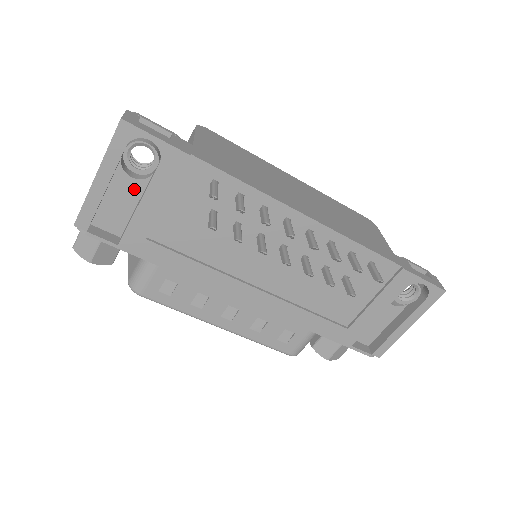
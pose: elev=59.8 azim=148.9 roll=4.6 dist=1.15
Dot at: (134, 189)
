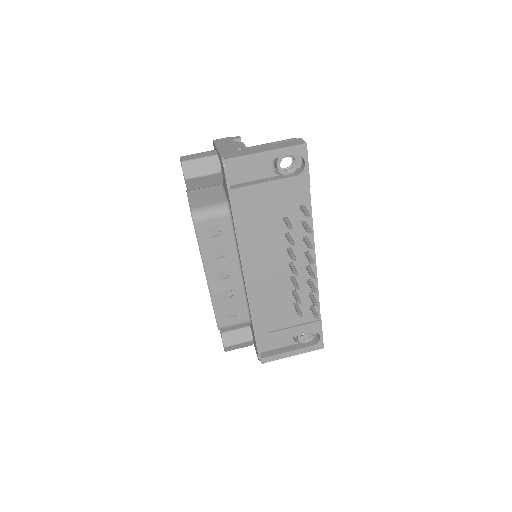
Dot at: (265, 172)
